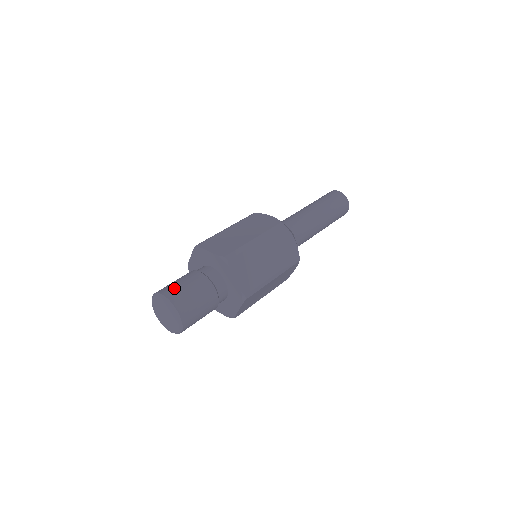
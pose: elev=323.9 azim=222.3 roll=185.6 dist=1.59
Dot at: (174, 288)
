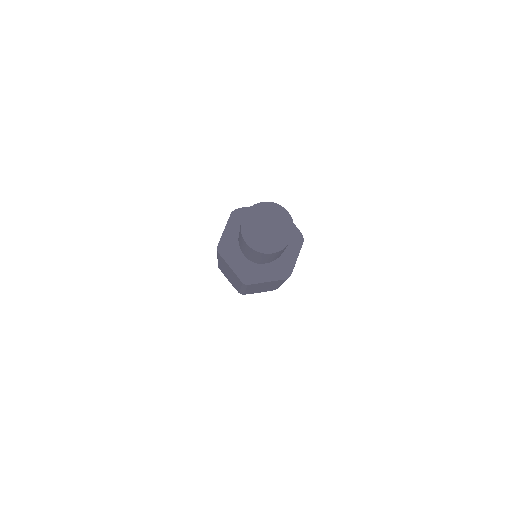
Dot at: occluded
